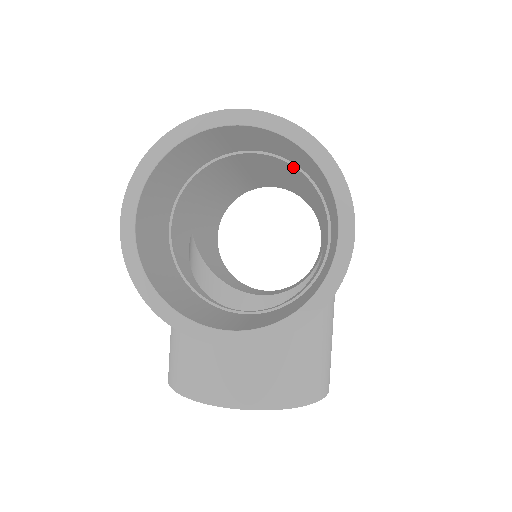
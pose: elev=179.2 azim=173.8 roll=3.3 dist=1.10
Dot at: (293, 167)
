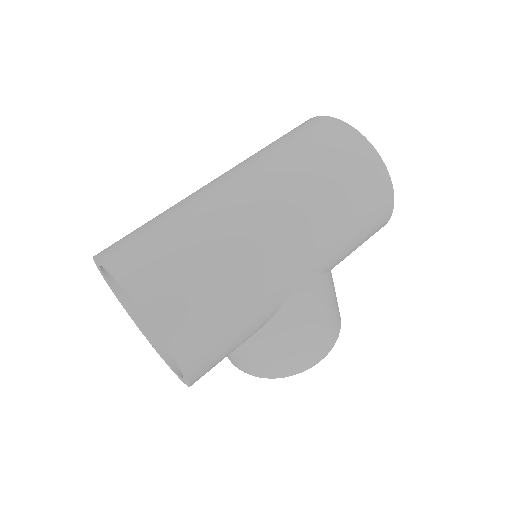
Dot at: occluded
